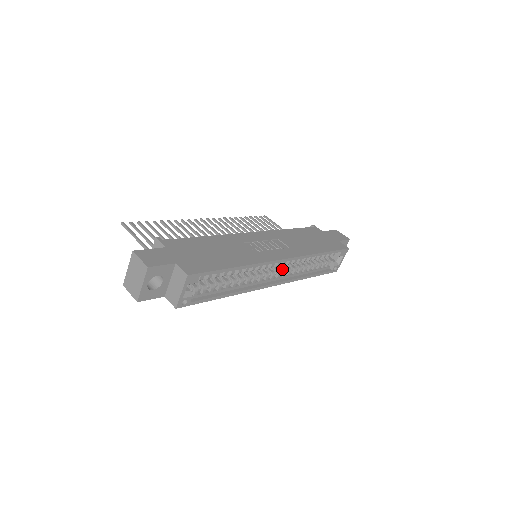
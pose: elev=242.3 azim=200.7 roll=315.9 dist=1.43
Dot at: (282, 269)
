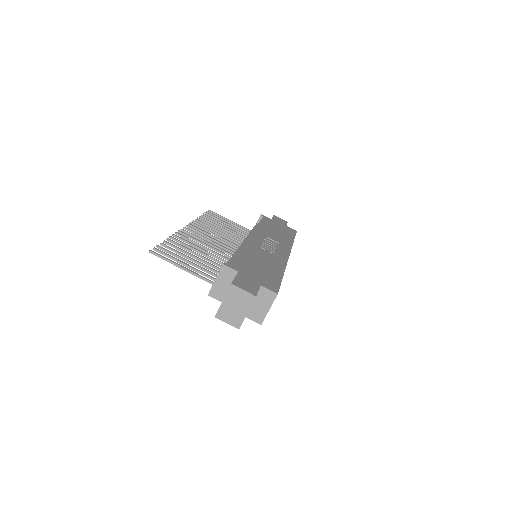
Dot at: occluded
